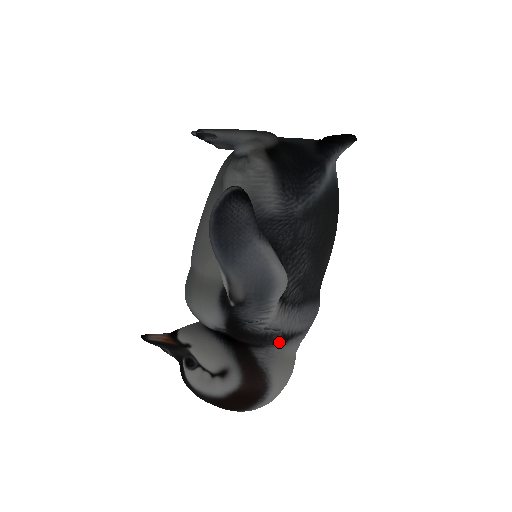
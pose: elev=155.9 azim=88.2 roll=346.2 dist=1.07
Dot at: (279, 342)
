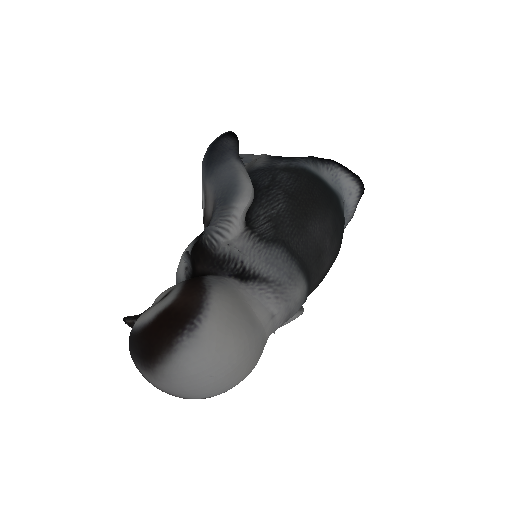
Dot at: (237, 277)
